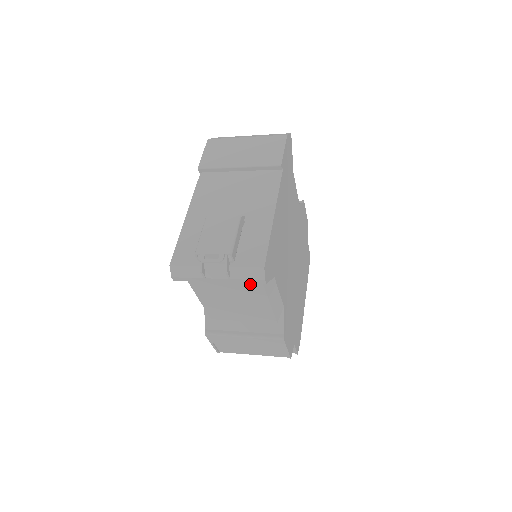
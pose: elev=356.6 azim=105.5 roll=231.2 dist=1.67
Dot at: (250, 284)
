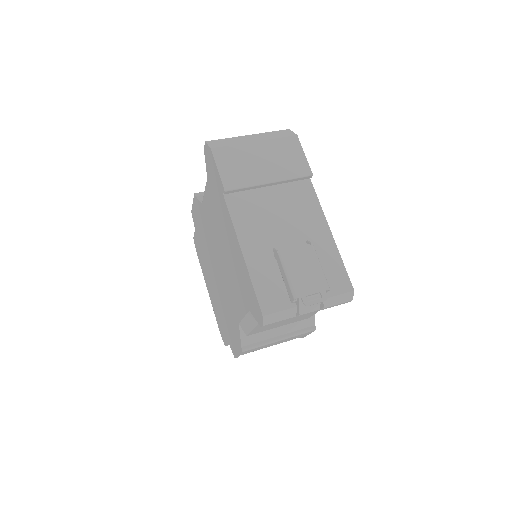
Dot at: occluded
